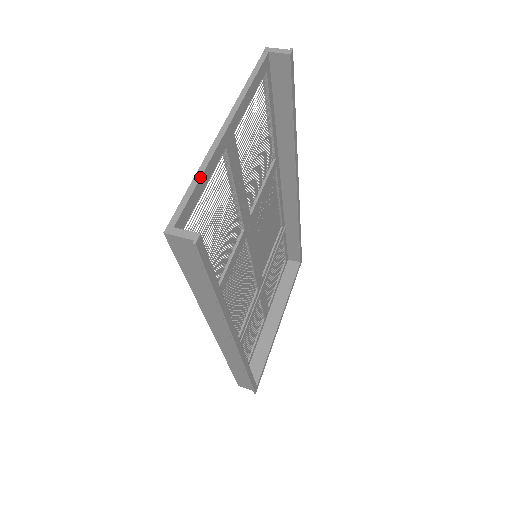
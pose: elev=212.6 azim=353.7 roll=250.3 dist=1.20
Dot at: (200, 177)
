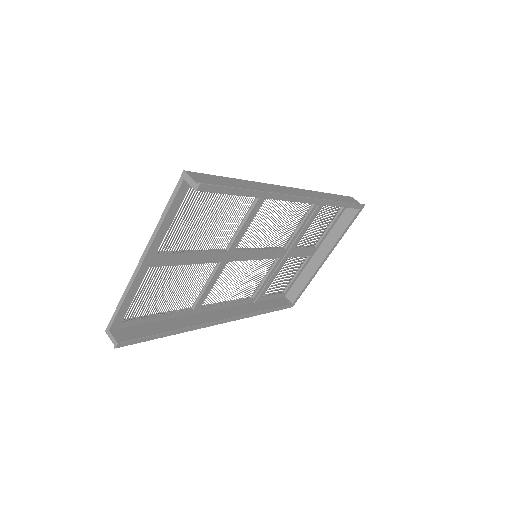
Dot at: (124, 300)
